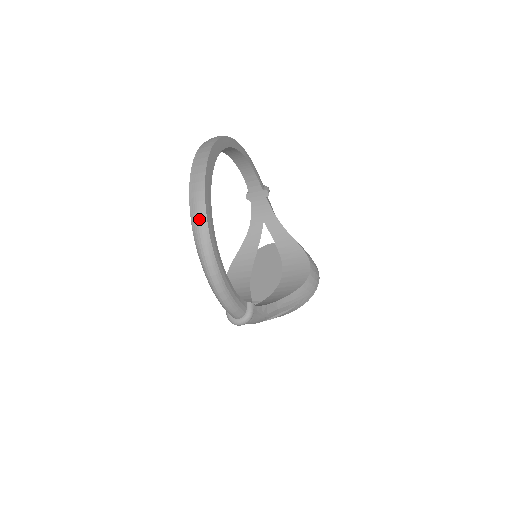
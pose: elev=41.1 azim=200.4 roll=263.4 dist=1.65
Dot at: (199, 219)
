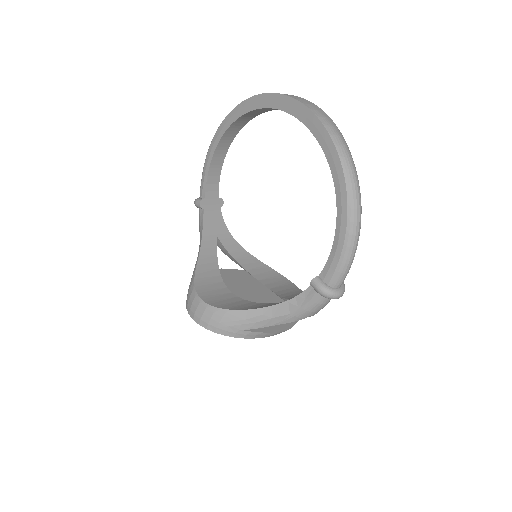
Dot at: (343, 141)
